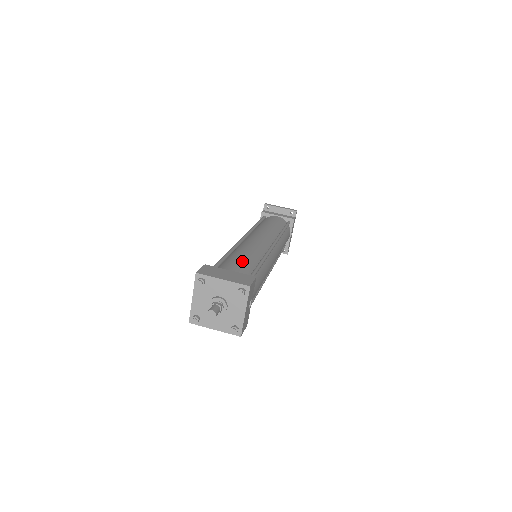
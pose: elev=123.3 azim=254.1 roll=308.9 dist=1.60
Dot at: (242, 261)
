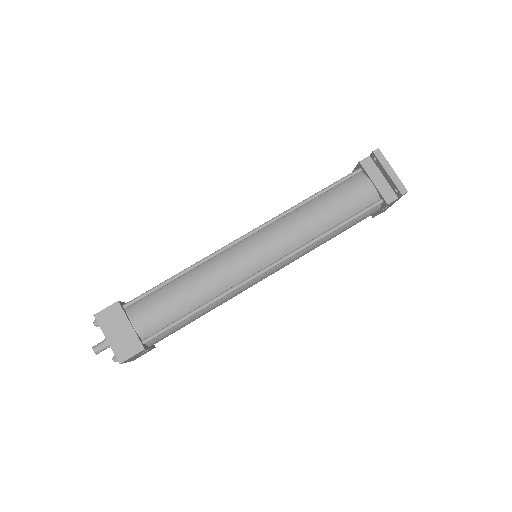
Dot at: (168, 307)
